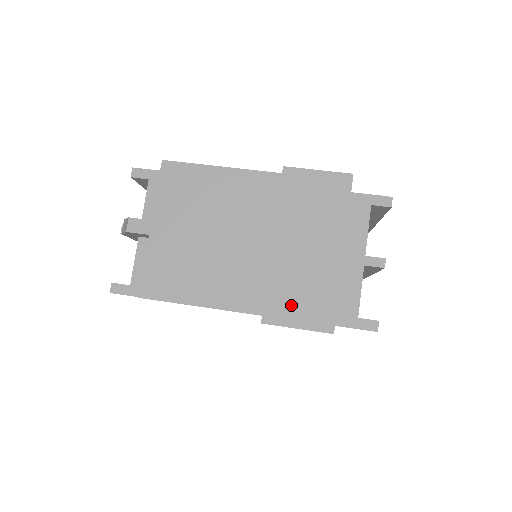
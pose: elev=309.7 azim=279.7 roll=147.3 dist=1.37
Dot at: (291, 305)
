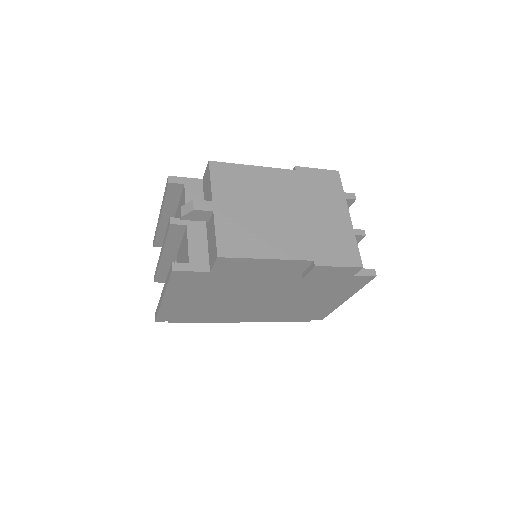
Dot at: (330, 252)
